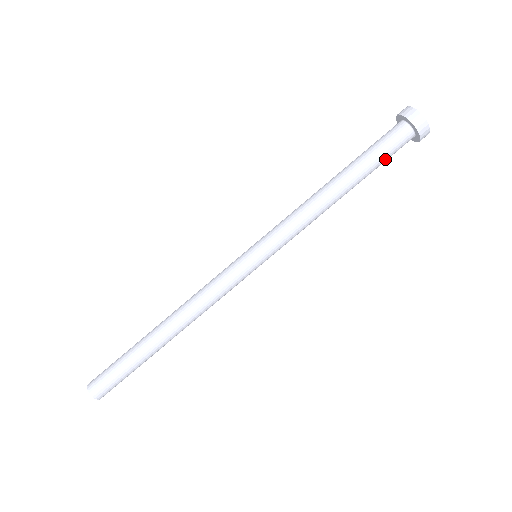
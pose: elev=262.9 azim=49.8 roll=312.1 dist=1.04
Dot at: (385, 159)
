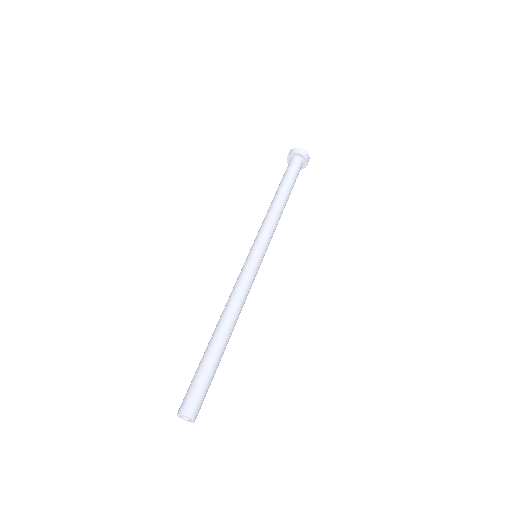
Dot at: (295, 175)
